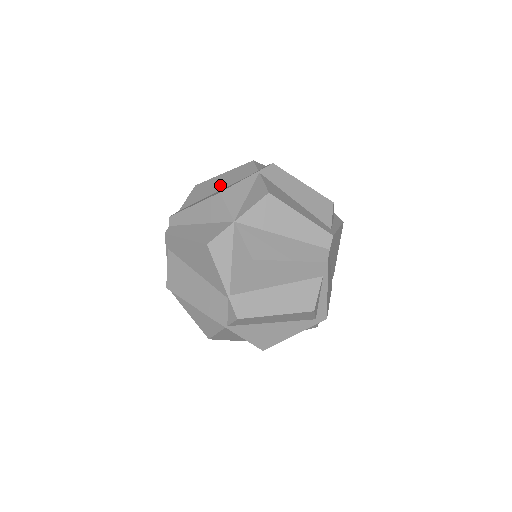
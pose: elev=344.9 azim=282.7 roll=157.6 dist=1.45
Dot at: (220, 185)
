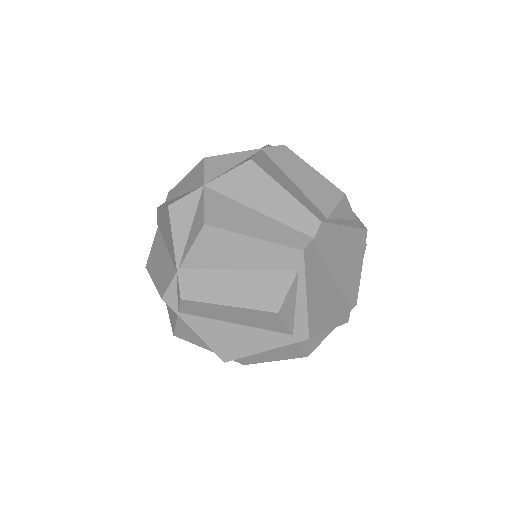
Dot at: occluded
